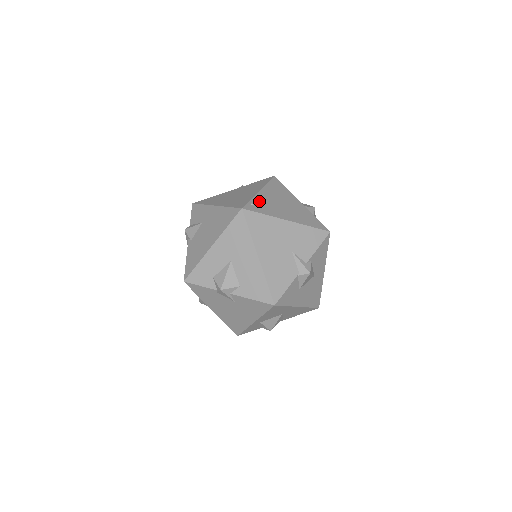
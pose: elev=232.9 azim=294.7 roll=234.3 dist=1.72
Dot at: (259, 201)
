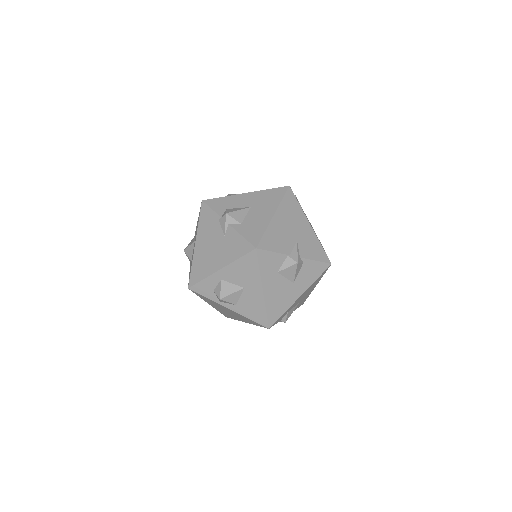
Dot at: occluded
